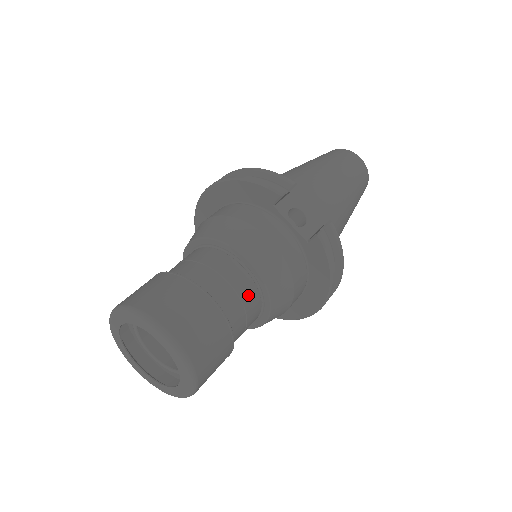
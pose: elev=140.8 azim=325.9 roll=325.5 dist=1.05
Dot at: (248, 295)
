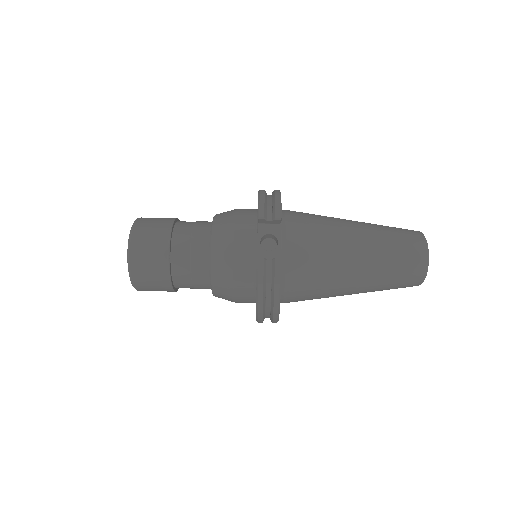
Dot at: (198, 263)
